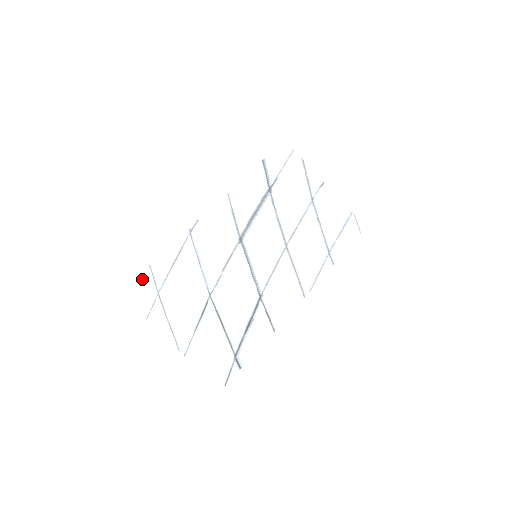
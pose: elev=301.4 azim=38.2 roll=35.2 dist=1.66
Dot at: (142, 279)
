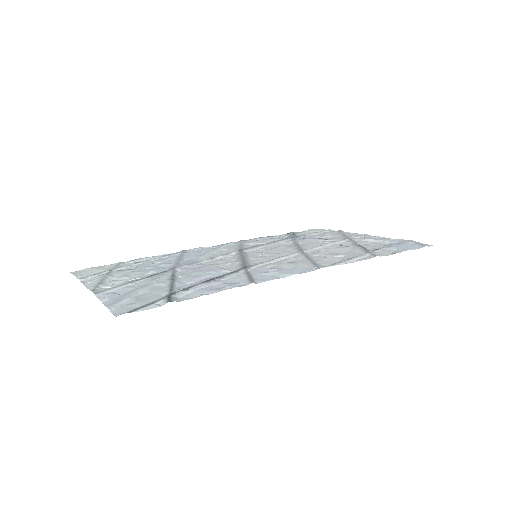
Dot at: (105, 267)
